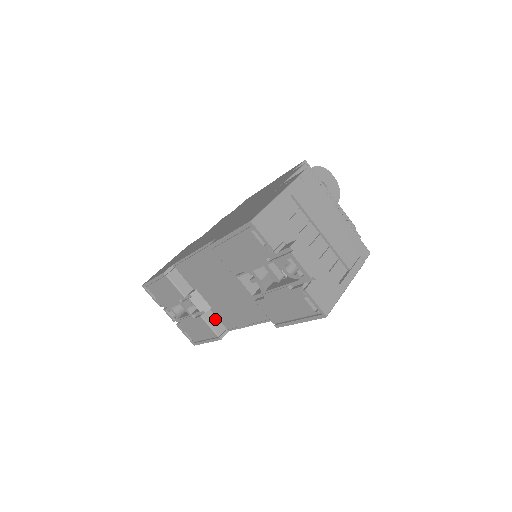
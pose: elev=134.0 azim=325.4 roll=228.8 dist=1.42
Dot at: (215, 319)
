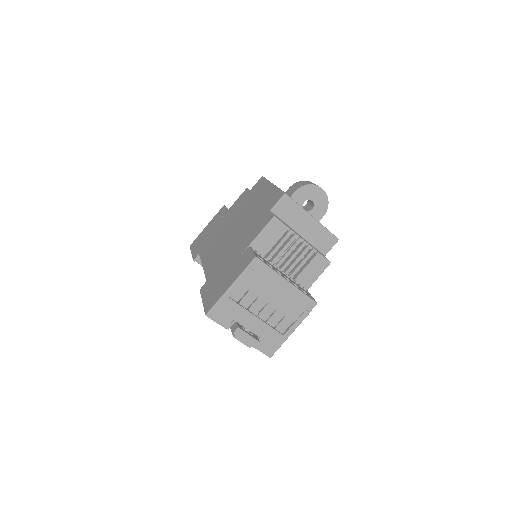
Dot at: occluded
